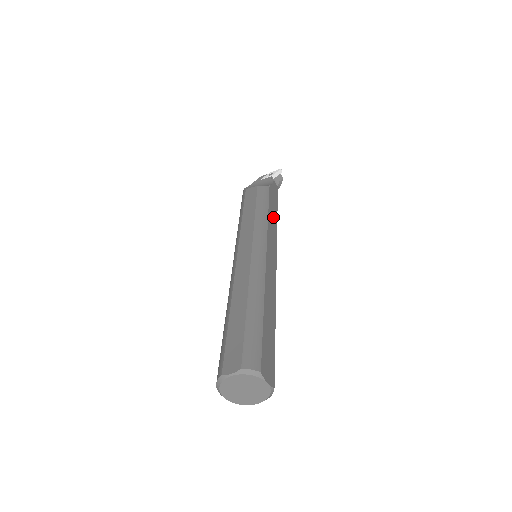
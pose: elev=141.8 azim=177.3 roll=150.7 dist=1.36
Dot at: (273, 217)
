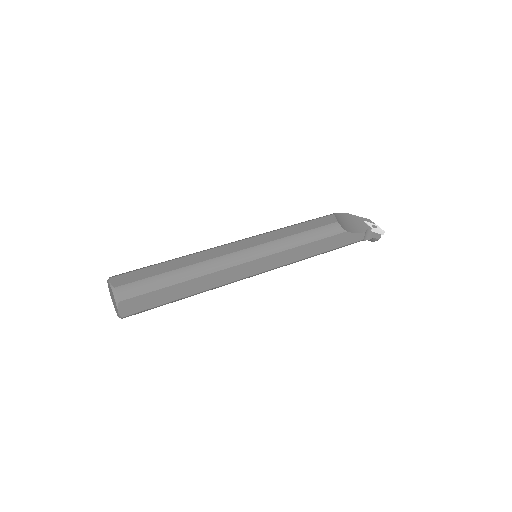
Dot at: (309, 251)
